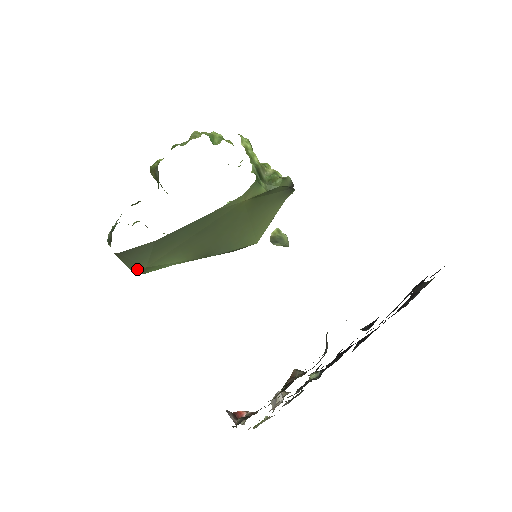
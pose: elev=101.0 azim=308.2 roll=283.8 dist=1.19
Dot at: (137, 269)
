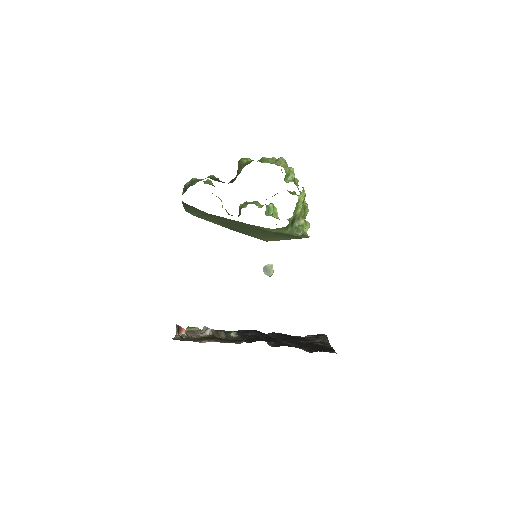
Dot at: (189, 212)
